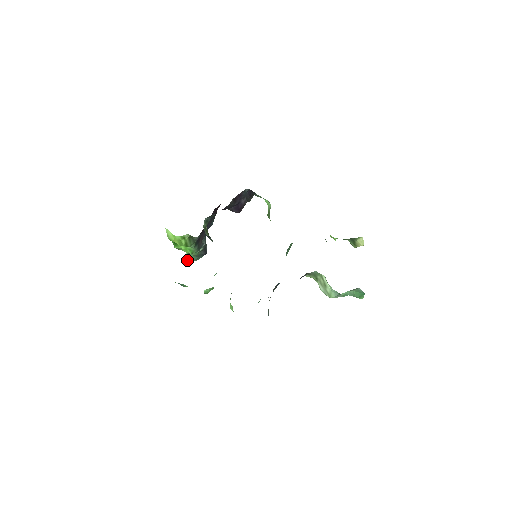
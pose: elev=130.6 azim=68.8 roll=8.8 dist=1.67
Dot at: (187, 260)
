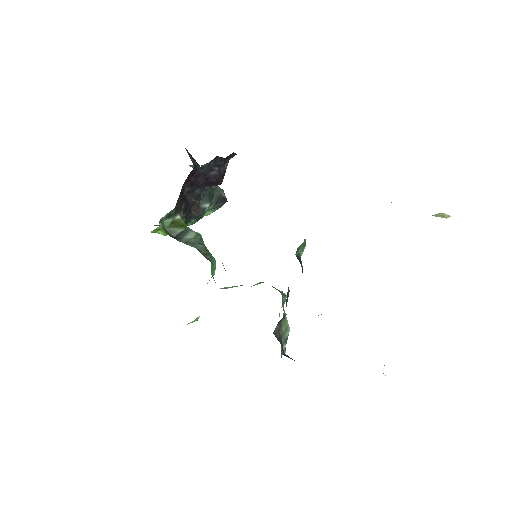
Dot at: (204, 215)
